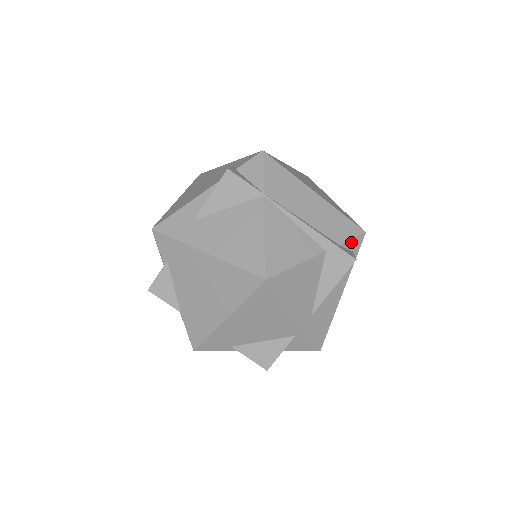
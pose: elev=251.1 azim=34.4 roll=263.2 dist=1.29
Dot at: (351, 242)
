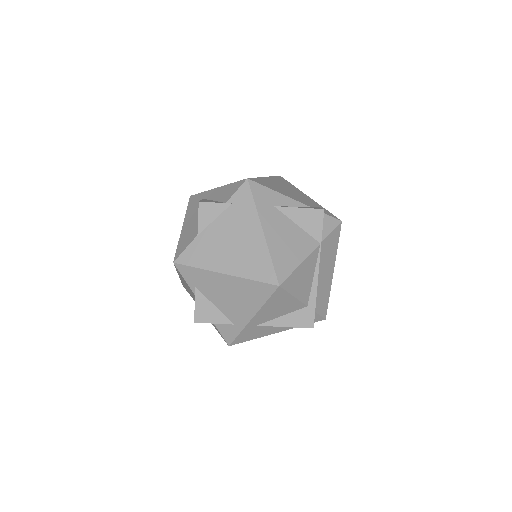
Dot at: (317, 316)
